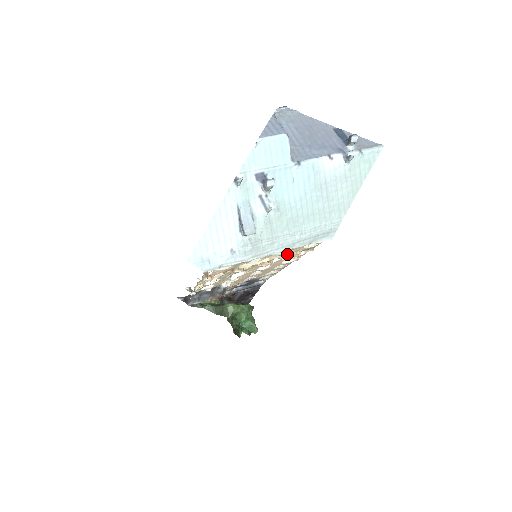
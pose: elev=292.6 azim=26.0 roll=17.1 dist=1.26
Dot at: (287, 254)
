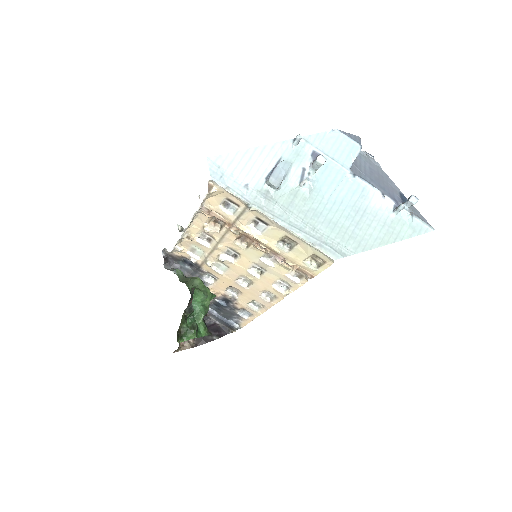
Dot at: (285, 259)
